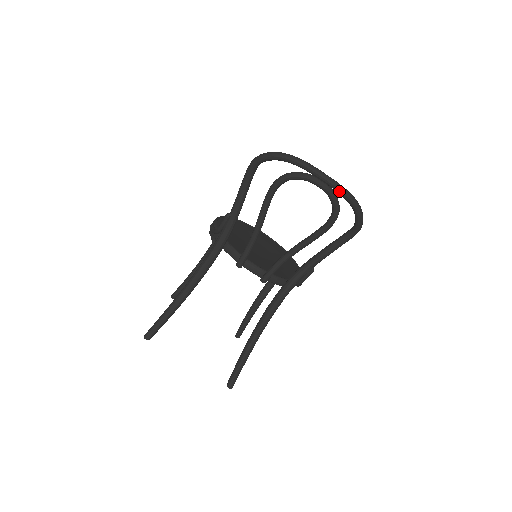
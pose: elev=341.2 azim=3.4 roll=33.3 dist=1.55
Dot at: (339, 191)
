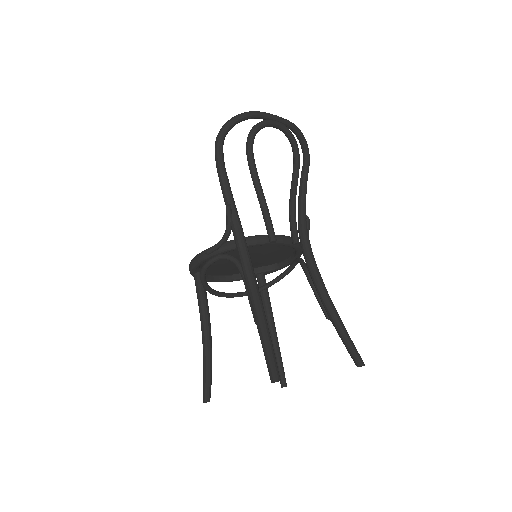
Dot at: (289, 123)
